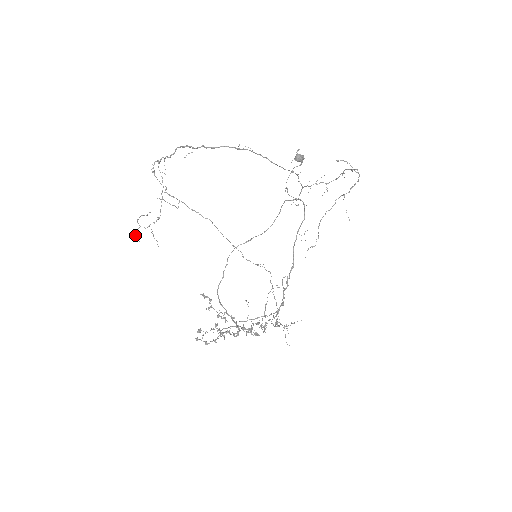
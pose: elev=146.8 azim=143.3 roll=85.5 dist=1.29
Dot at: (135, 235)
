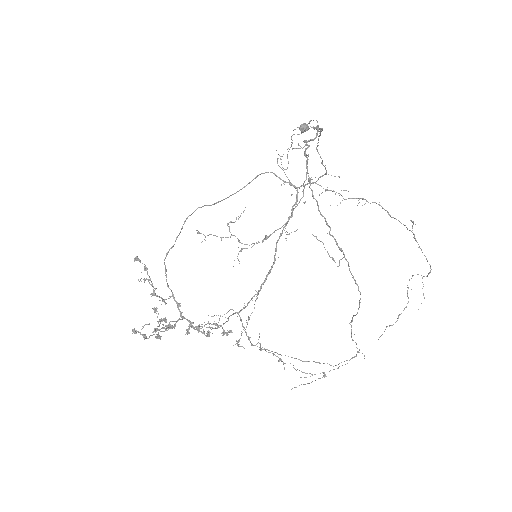
Dot at: occluded
